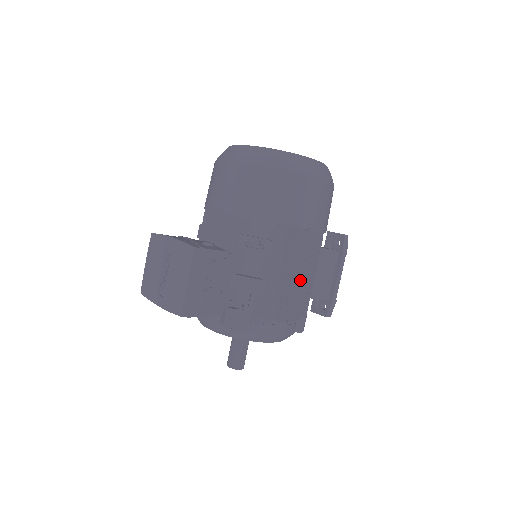
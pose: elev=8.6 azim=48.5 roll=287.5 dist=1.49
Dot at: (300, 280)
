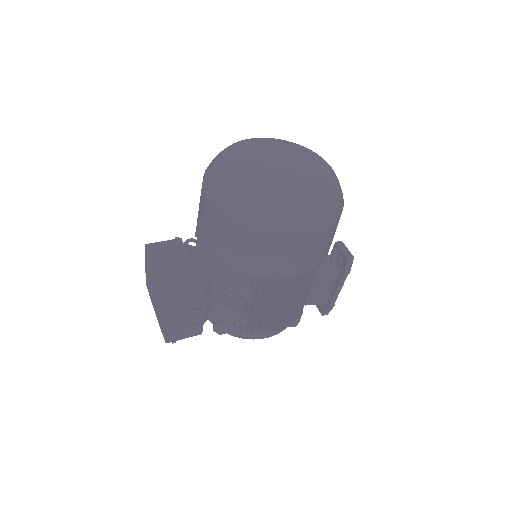
Dot at: (287, 307)
